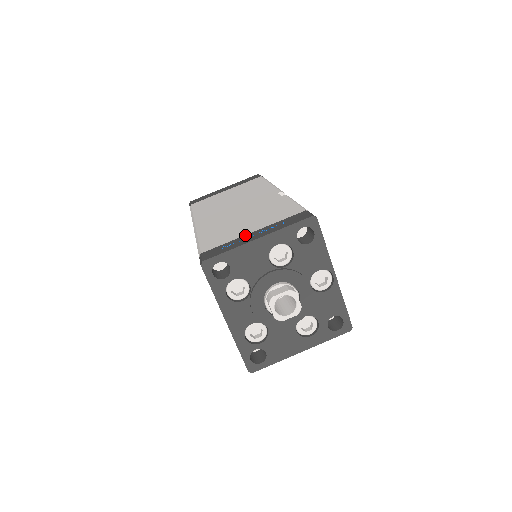
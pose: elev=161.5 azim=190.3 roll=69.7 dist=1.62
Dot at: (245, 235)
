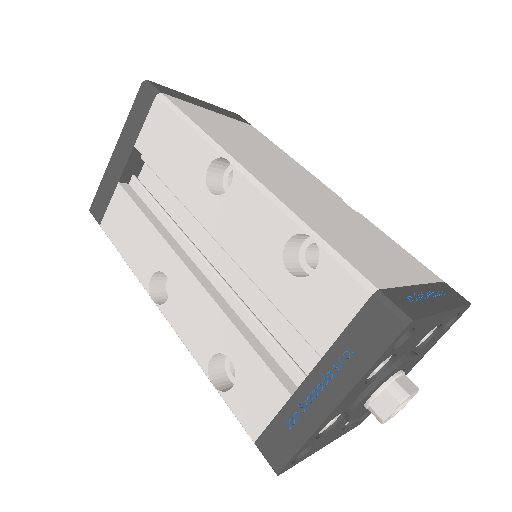
Dot at: (413, 286)
